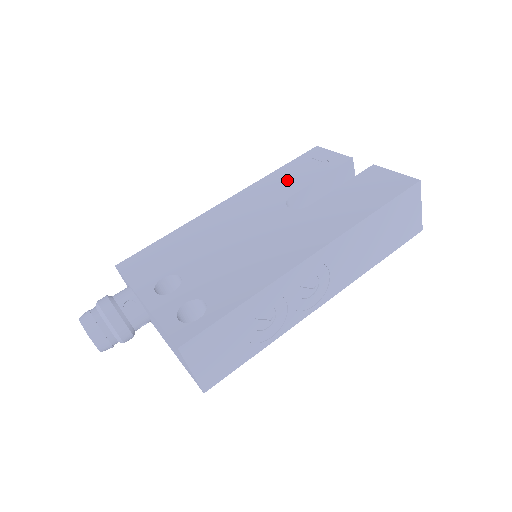
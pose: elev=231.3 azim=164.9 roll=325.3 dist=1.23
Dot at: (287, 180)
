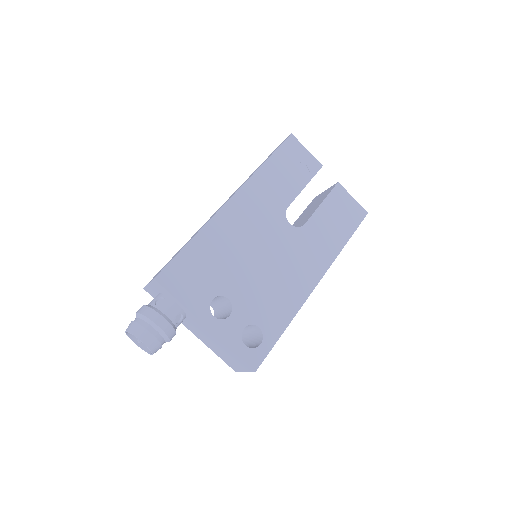
Dot at: (279, 182)
